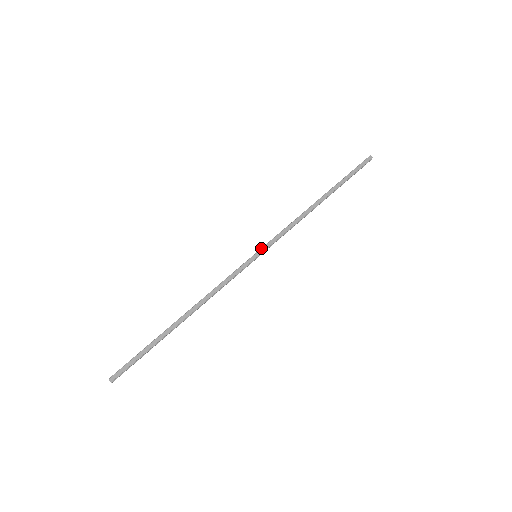
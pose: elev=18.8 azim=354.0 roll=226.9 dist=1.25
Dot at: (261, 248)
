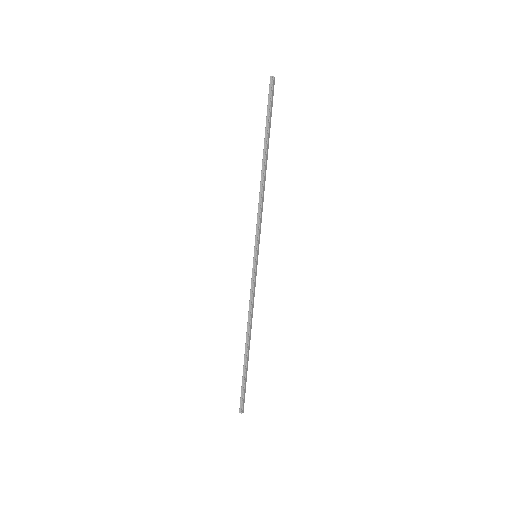
Dot at: (257, 248)
